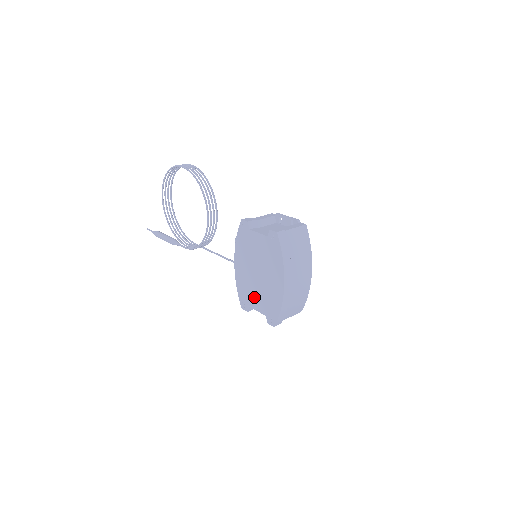
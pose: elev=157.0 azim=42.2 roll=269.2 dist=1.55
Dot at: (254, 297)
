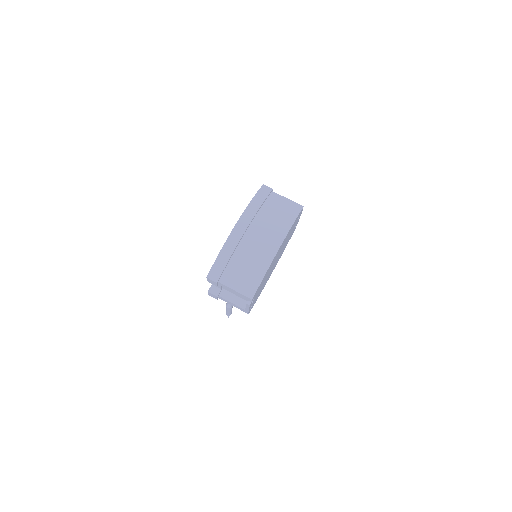
Dot at: occluded
